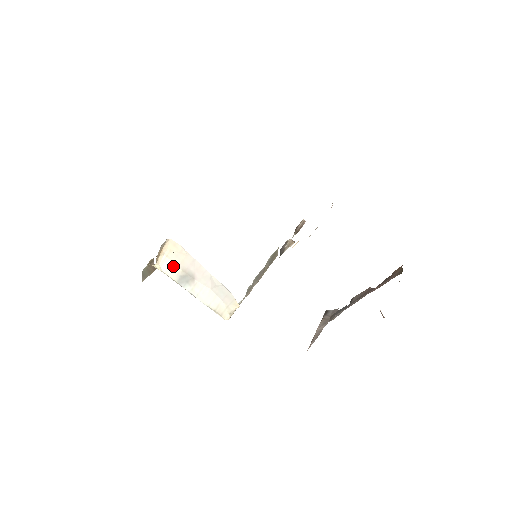
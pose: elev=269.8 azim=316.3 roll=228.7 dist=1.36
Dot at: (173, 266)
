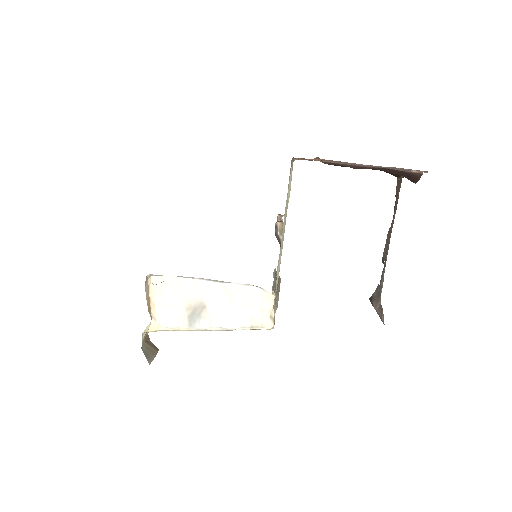
Dot at: (173, 312)
